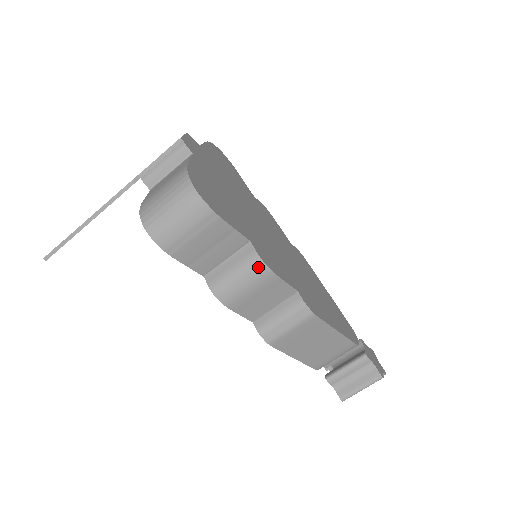
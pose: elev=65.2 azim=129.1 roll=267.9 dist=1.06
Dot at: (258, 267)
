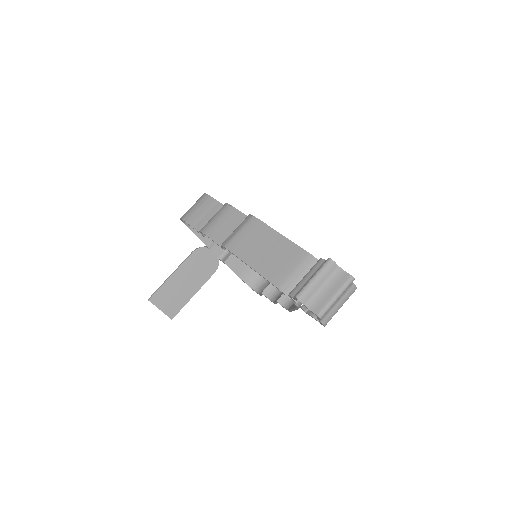
Dot at: (223, 207)
